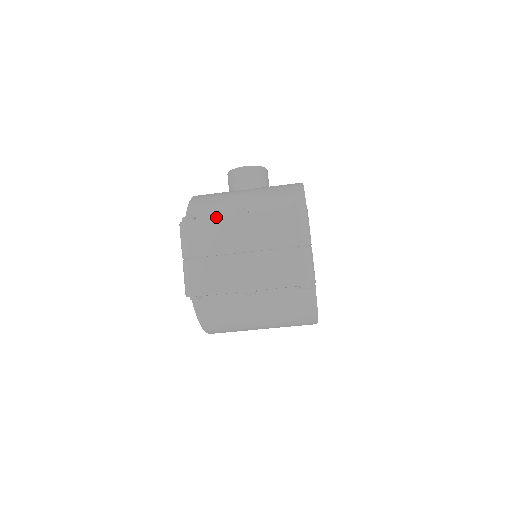
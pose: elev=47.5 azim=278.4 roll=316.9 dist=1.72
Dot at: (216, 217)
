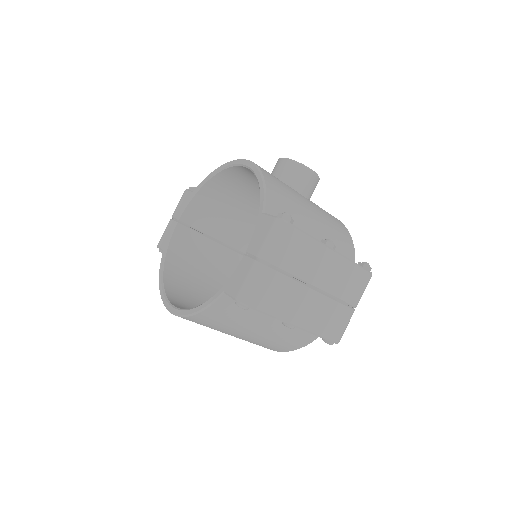
Dot at: (315, 238)
